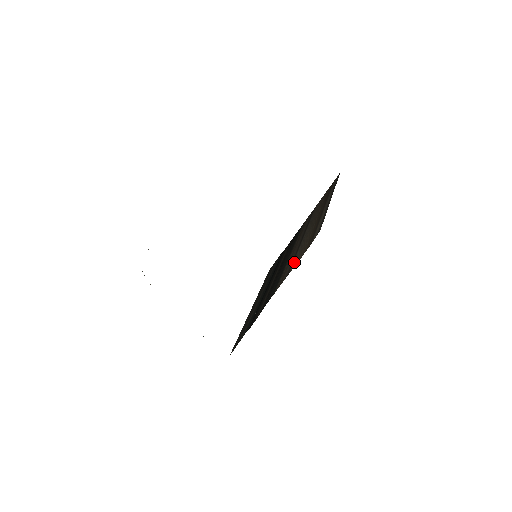
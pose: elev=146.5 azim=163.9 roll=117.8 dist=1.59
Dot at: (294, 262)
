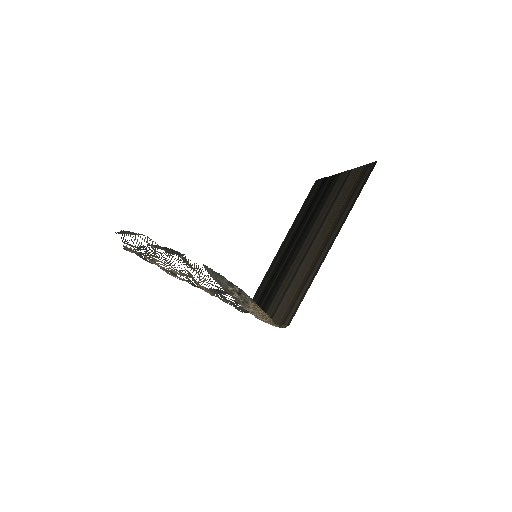
Dot at: (281, 304)
